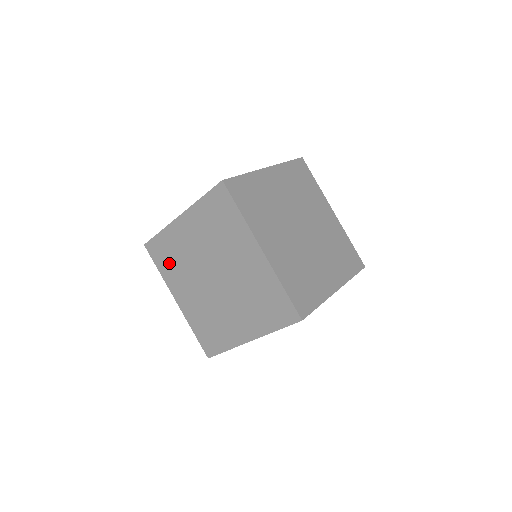
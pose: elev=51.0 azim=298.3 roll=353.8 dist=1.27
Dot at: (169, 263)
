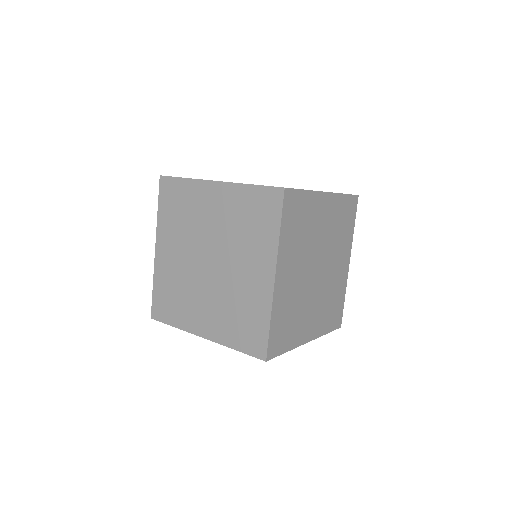
Dot at: occluded
